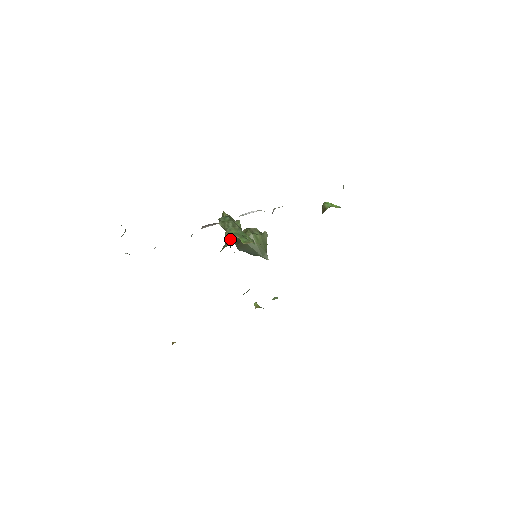
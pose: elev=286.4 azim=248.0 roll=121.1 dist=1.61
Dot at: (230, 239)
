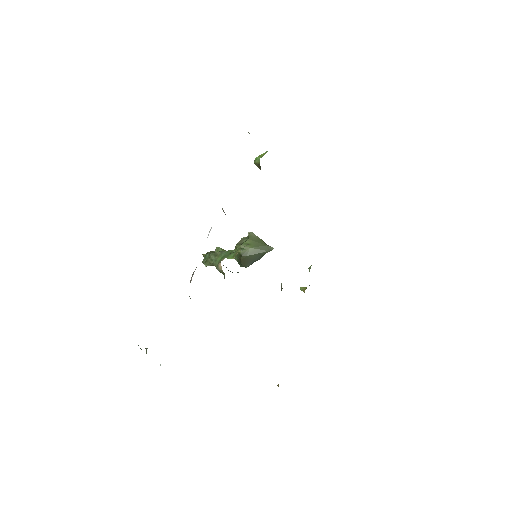
Dot at: (220, 267)
